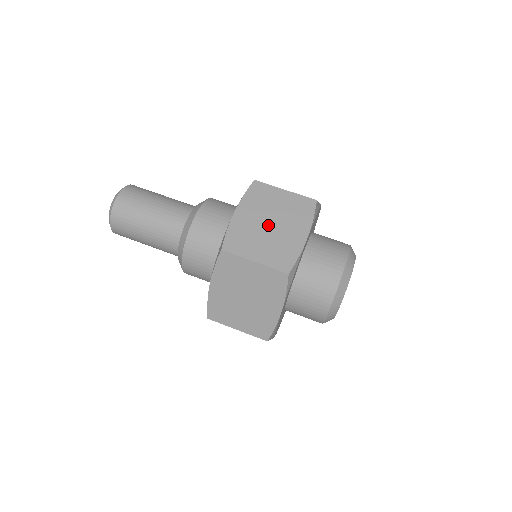
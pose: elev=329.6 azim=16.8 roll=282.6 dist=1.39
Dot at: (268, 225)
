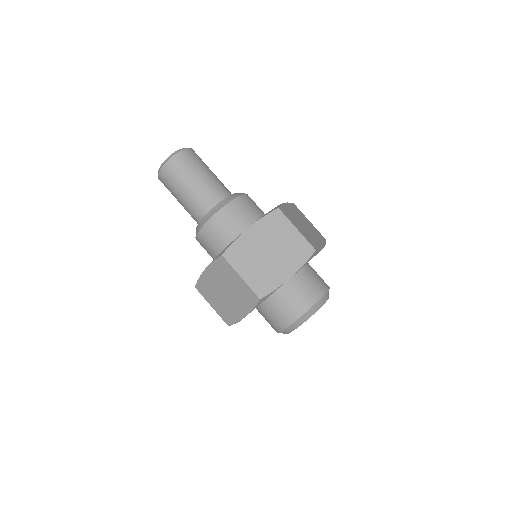
Dot at: (303, 224)
